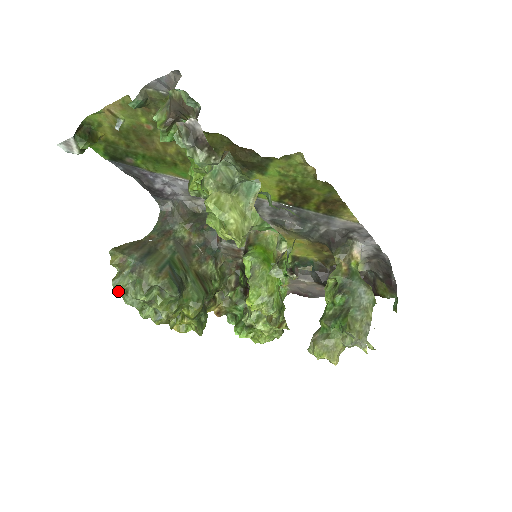
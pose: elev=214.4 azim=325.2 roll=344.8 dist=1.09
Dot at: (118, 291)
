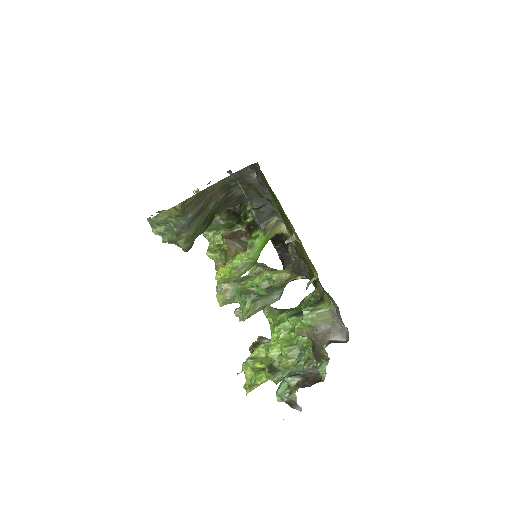
Dot at: (151, 219)
